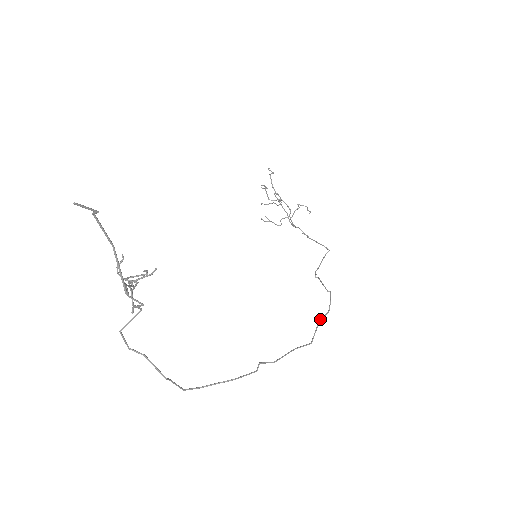
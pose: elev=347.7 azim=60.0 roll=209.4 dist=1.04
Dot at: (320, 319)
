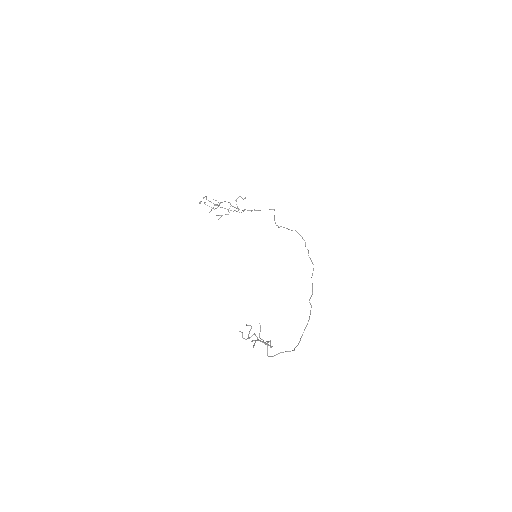
Dot at: occluded
